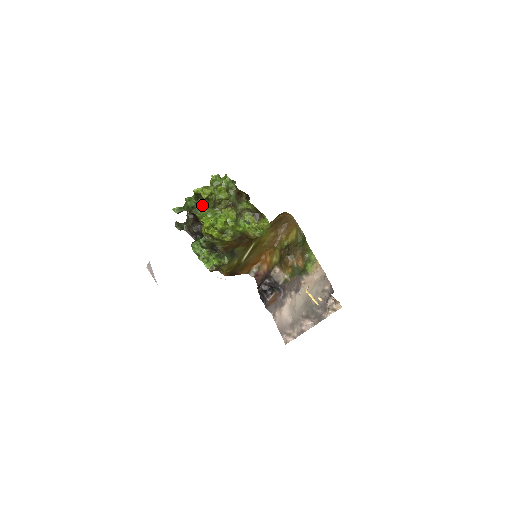
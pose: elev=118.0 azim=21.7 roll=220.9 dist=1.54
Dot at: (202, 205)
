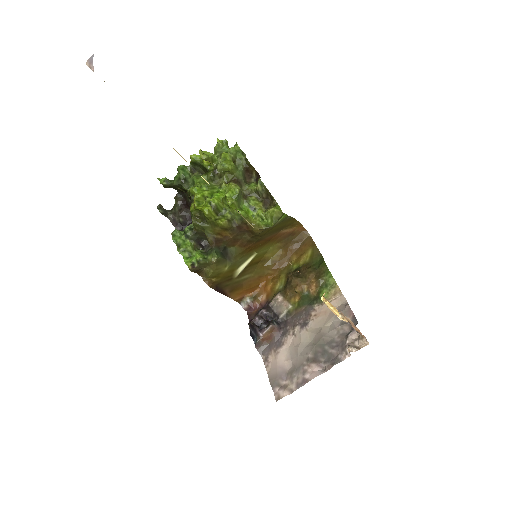
Dot at: (198, 178)
